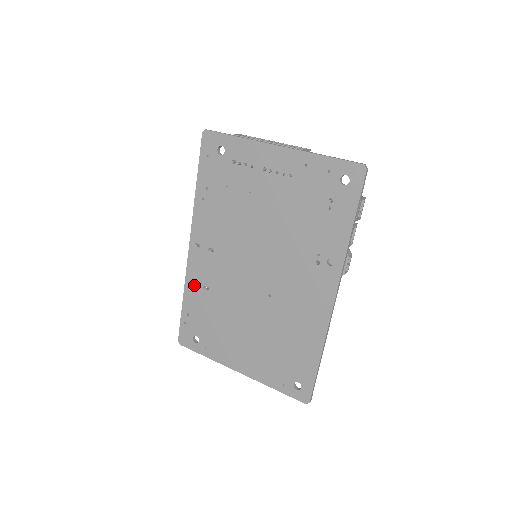
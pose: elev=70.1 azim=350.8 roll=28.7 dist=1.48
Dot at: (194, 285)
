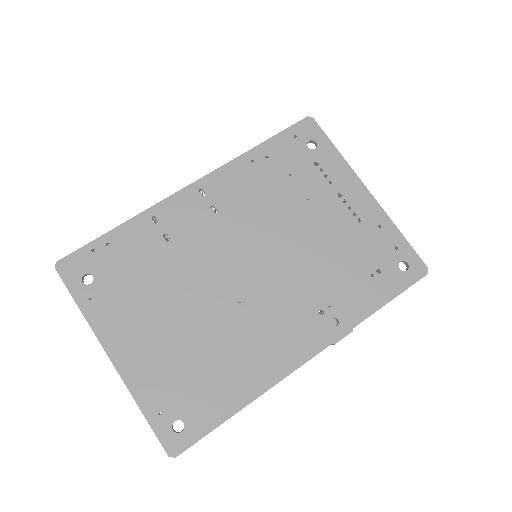
Dot at: (154, 223)
